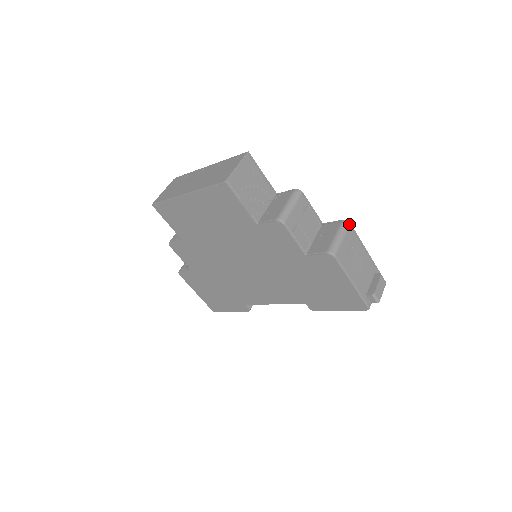
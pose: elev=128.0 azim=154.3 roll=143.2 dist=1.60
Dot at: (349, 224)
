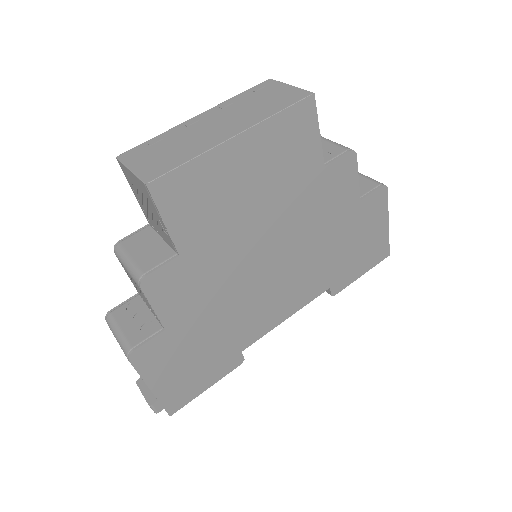
Dot at: occluded
